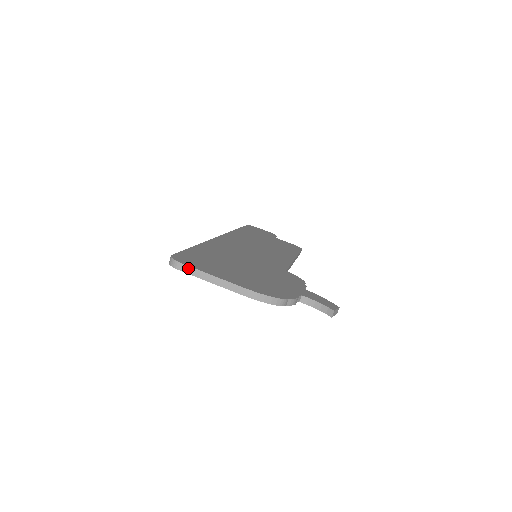
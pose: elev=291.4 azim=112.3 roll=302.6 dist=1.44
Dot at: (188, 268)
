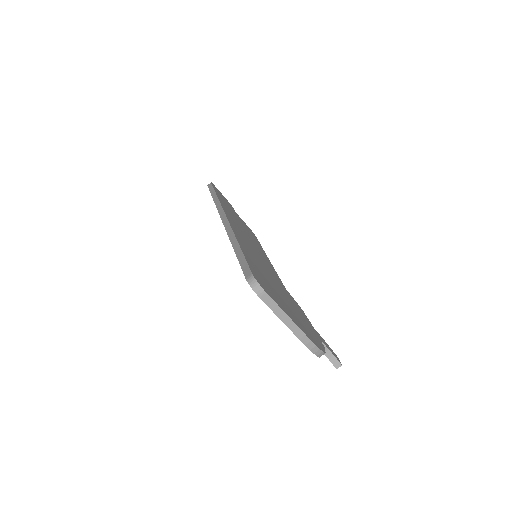
Dot at: (270, 300)
